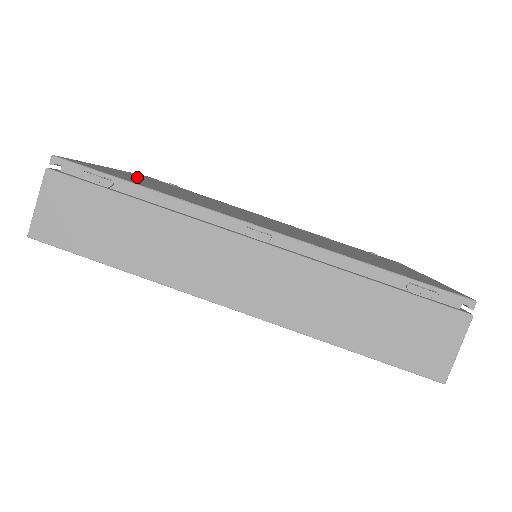
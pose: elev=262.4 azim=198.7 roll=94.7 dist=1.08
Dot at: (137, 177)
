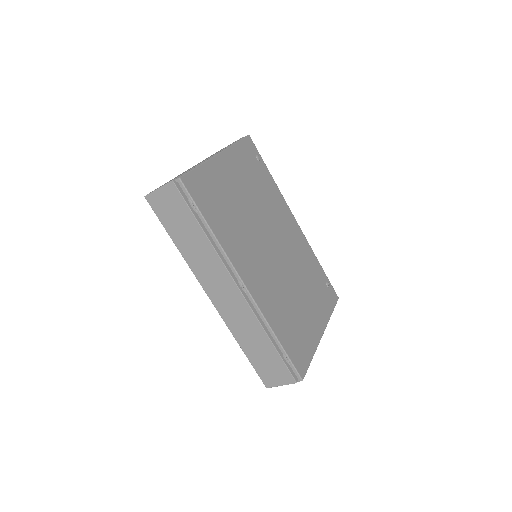
Dot at: (227, 174)
